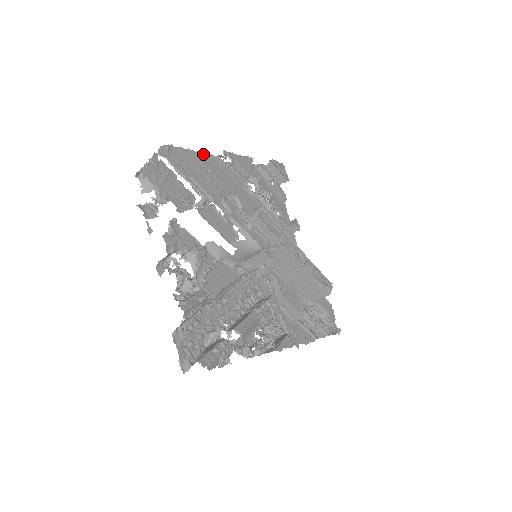
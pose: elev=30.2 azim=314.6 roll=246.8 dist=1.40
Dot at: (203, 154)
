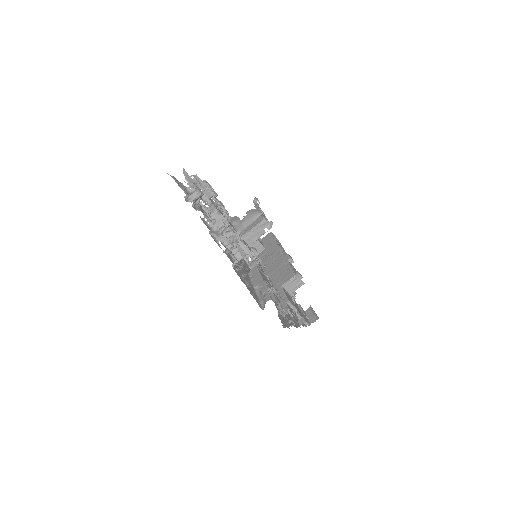
Dot at: occluded
